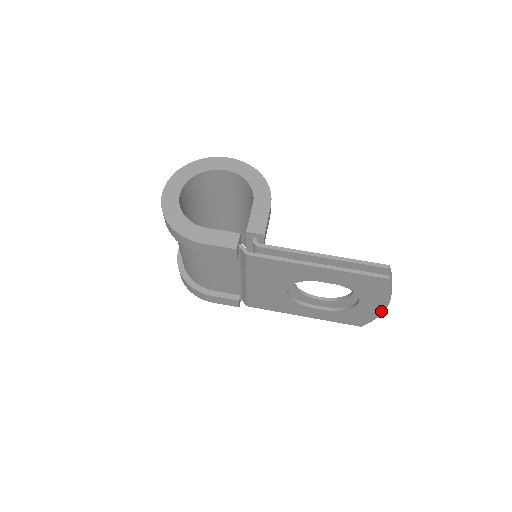
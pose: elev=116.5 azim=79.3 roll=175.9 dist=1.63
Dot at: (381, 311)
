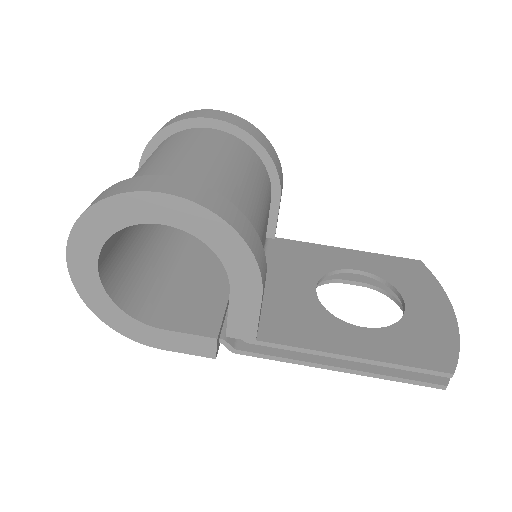
Dot at: occluded
